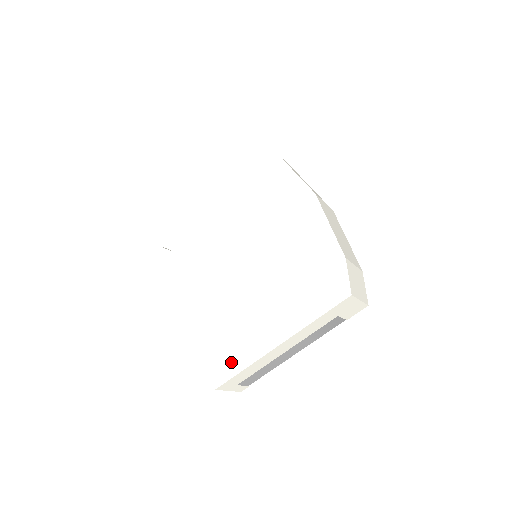
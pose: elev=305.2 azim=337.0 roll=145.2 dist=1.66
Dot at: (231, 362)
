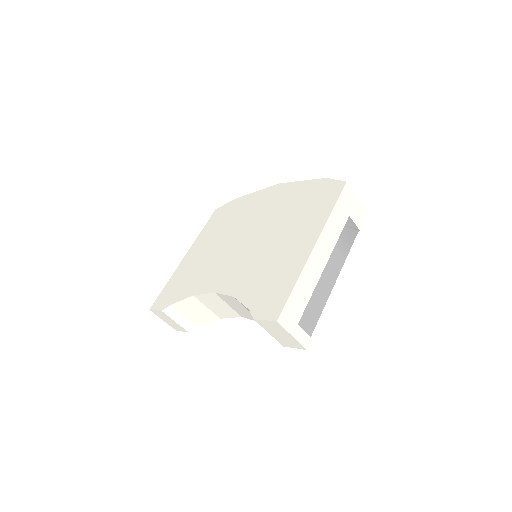
Dot at: (279, 293)
